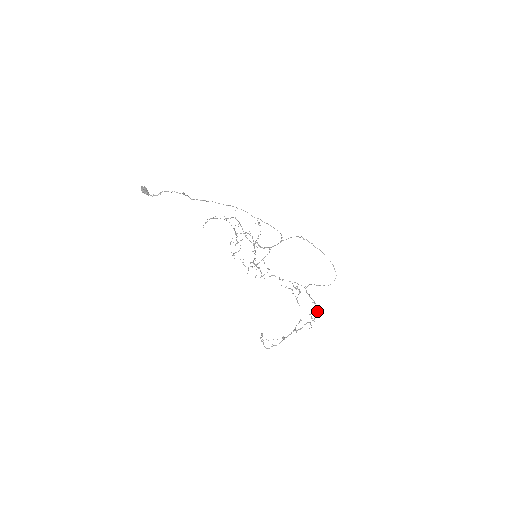
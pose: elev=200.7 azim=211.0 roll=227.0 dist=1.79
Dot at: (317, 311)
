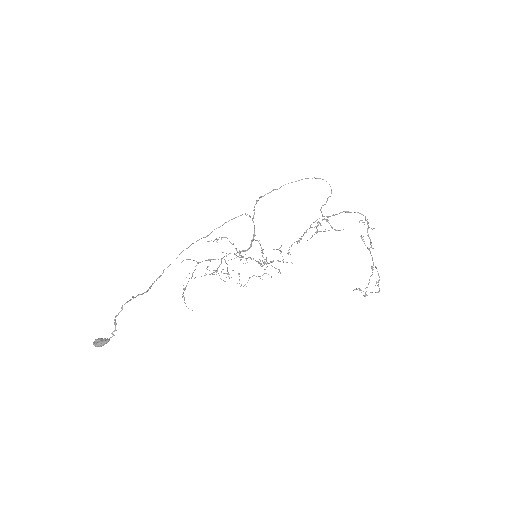
Dot at: occluded
